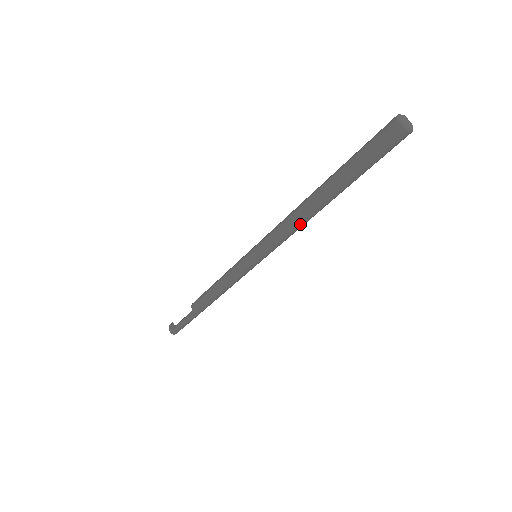
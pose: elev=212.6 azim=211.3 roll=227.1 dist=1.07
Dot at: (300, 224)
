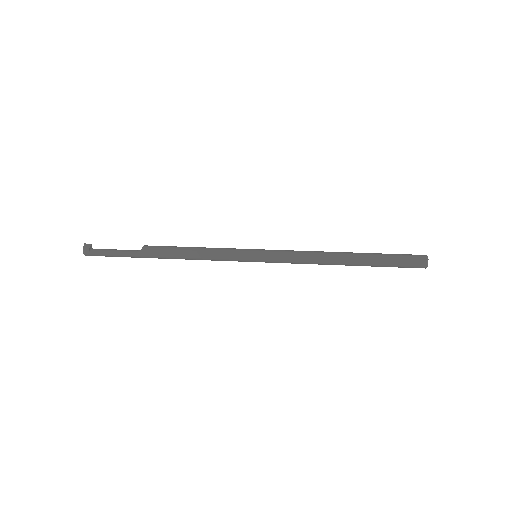
Dot at: (318, 263)
